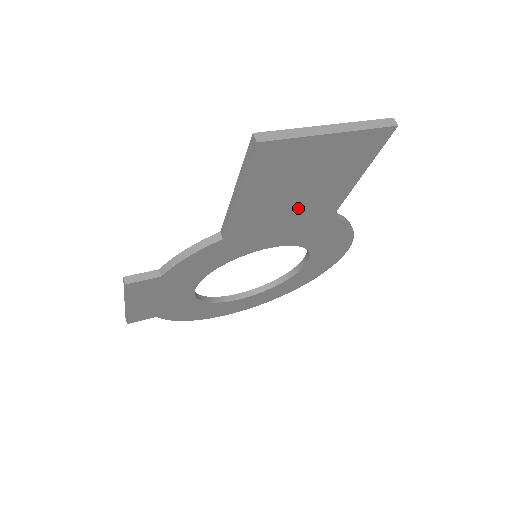
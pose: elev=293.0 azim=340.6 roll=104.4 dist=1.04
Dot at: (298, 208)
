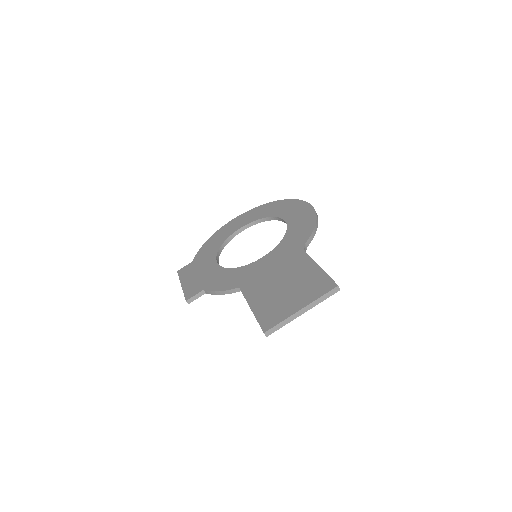
Dot at: occluded
